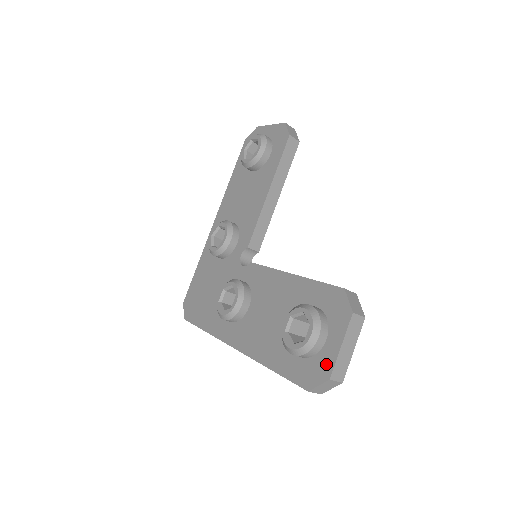
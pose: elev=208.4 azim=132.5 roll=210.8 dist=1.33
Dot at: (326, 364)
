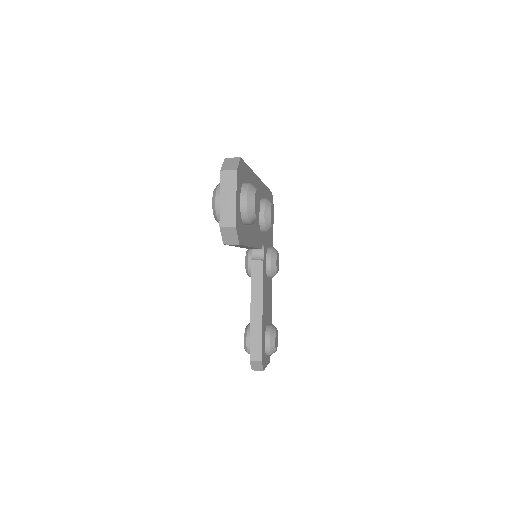
Dot at: occluded
